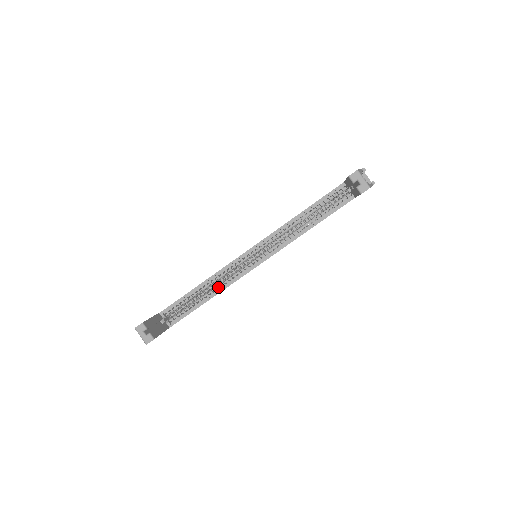
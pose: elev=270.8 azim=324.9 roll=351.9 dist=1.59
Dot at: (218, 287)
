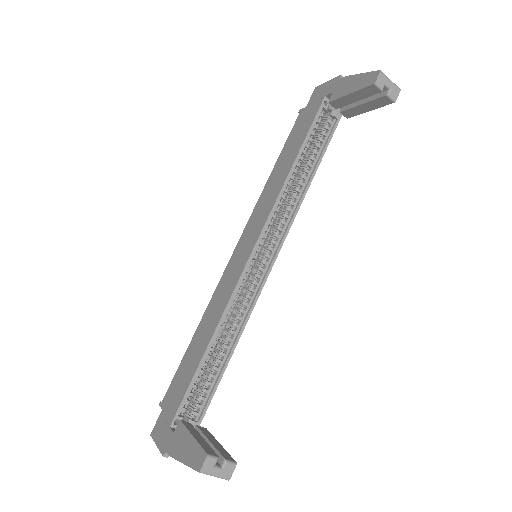
Dot at: (235, 327)
